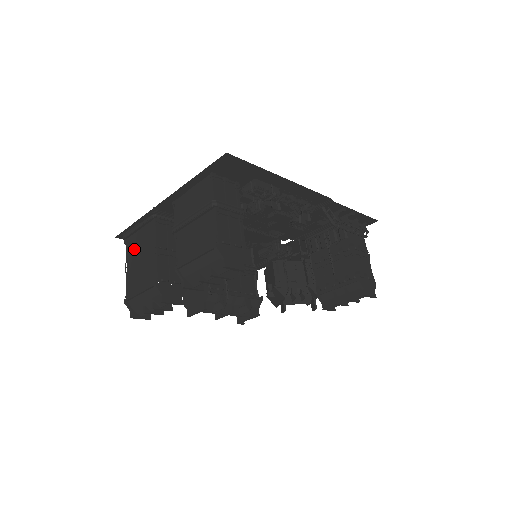
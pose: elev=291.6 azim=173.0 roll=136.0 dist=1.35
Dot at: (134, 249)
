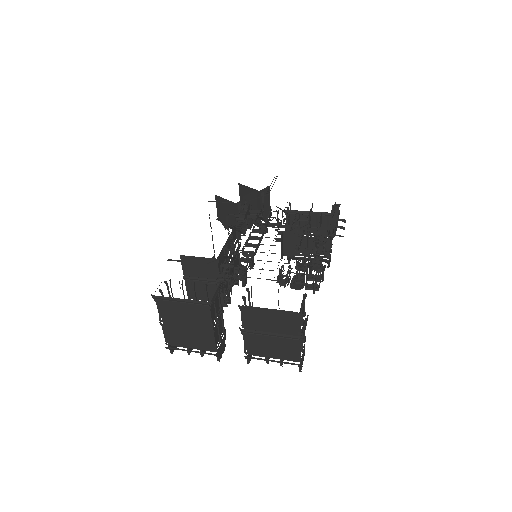
Dot at: (174, 313)
